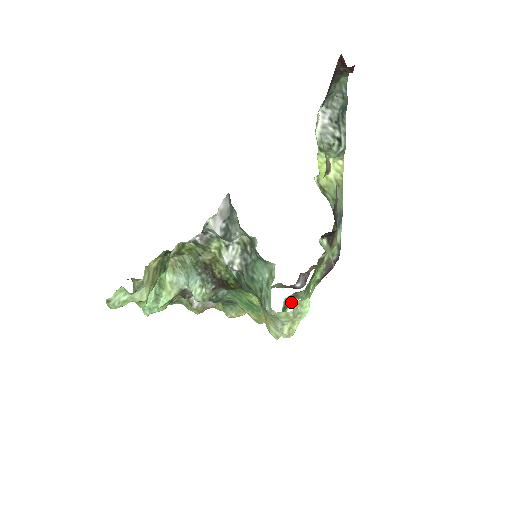
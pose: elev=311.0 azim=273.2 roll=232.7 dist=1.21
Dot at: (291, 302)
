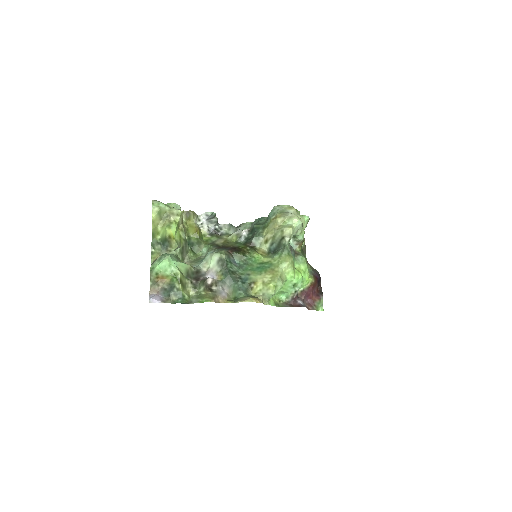
Dot at: occluded
